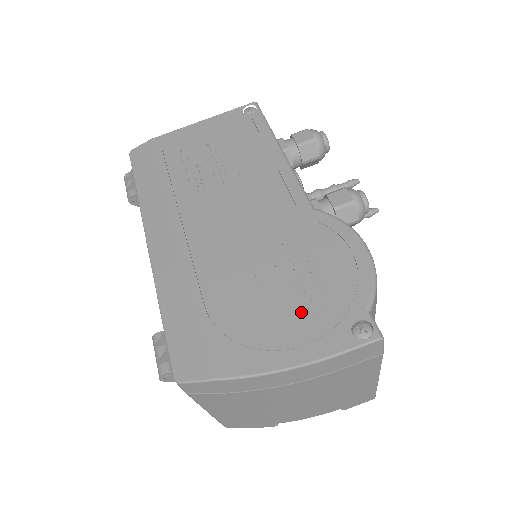
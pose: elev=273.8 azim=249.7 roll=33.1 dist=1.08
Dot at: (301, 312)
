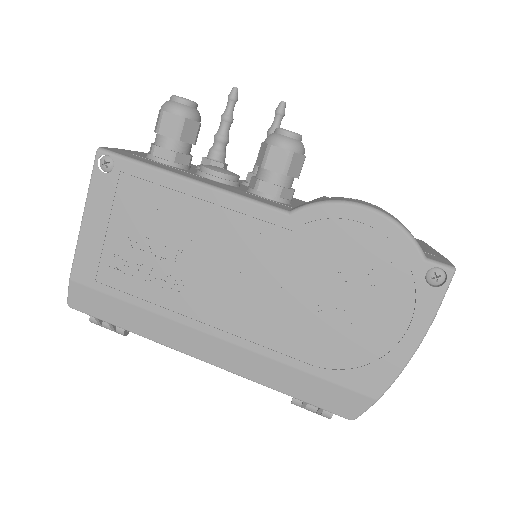
Dot at: (381, 306)
